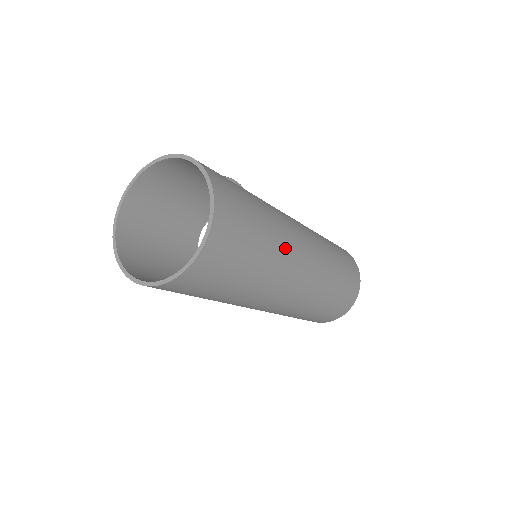
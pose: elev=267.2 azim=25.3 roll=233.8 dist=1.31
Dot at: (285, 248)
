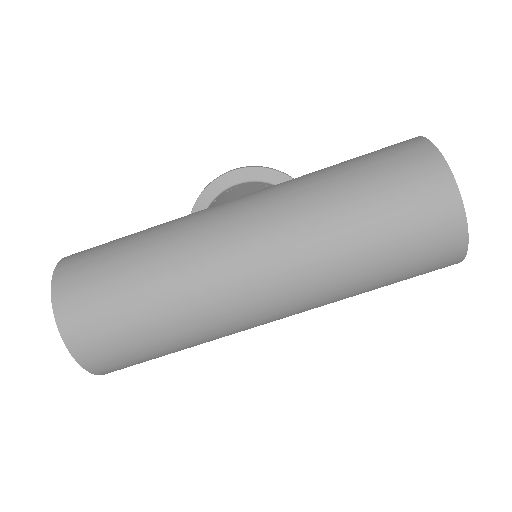
Dot at: (188, 275)
